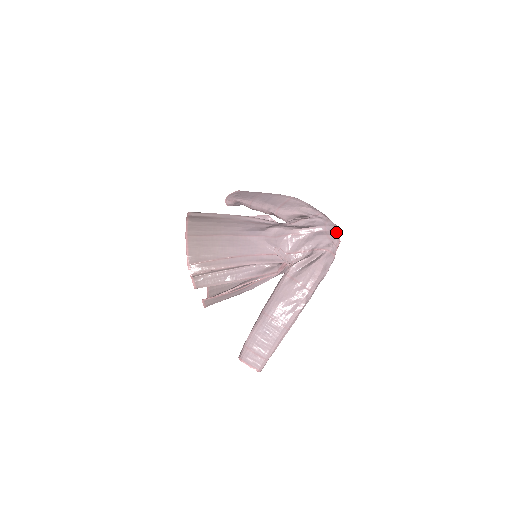
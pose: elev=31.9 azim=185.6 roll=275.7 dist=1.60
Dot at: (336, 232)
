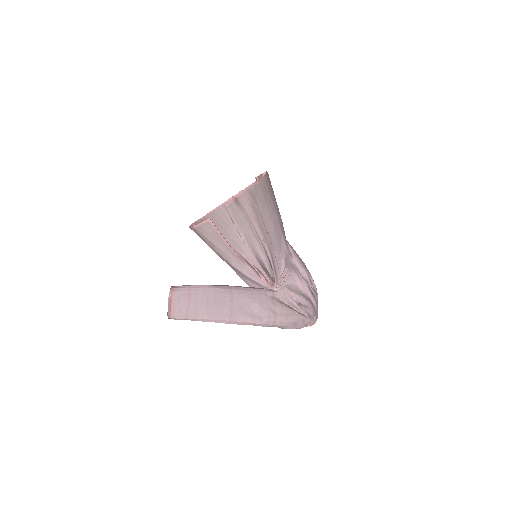
Dot at: (317, 317)
